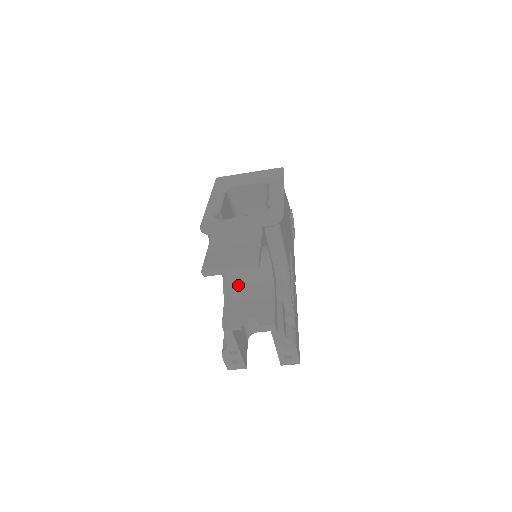
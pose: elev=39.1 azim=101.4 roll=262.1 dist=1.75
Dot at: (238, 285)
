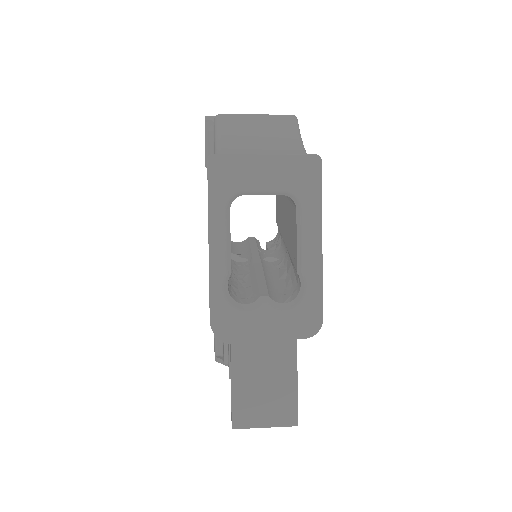
Dot at: occluded
